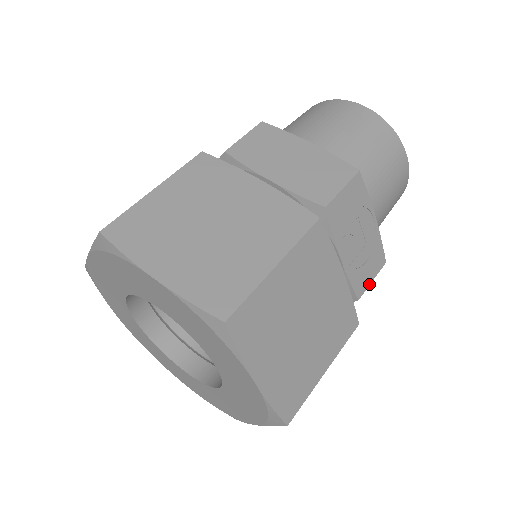
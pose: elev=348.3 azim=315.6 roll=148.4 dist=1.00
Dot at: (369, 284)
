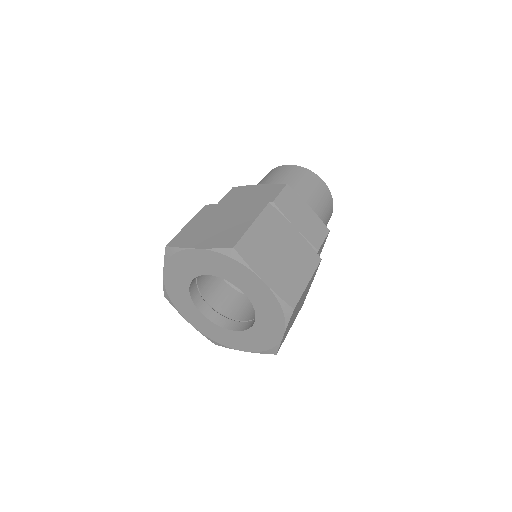
Dot at: occluded
